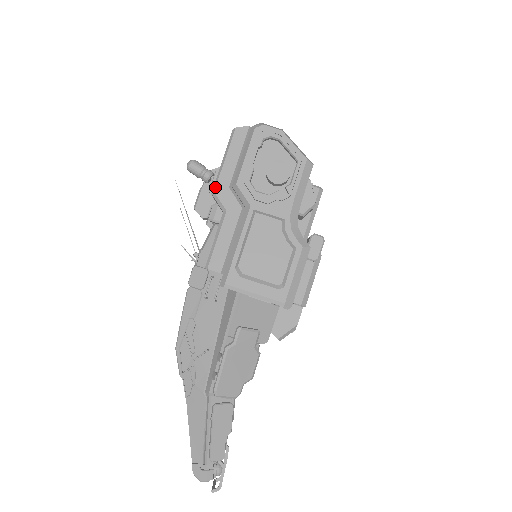
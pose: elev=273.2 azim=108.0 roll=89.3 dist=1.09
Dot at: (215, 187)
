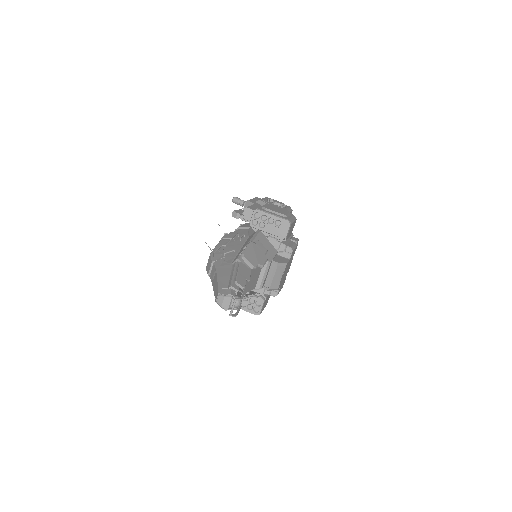
Dot at: (248, 200)
